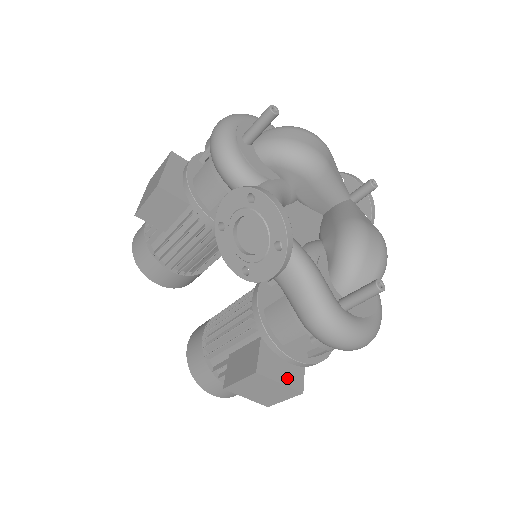
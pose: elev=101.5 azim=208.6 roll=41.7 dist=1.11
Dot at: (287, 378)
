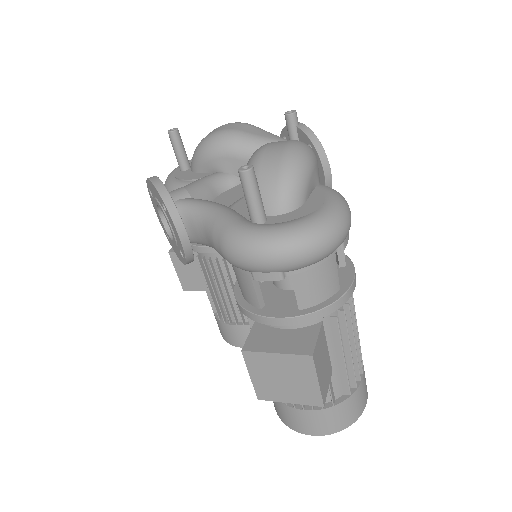
Dot at: (288, 346)
